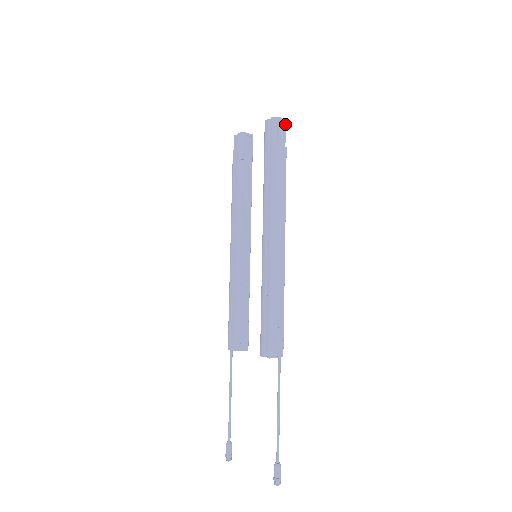
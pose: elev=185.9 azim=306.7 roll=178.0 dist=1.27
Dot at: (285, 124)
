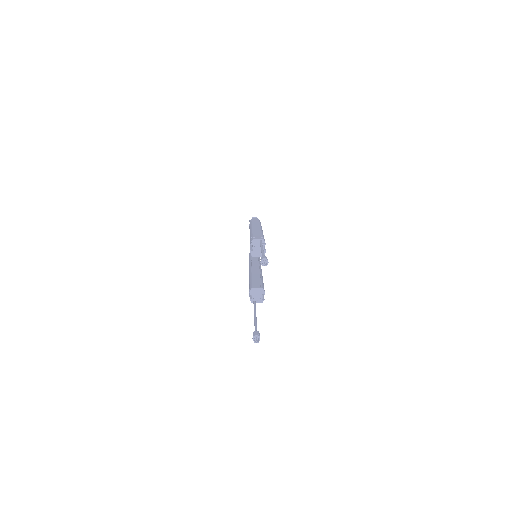
Dot at: occluded
